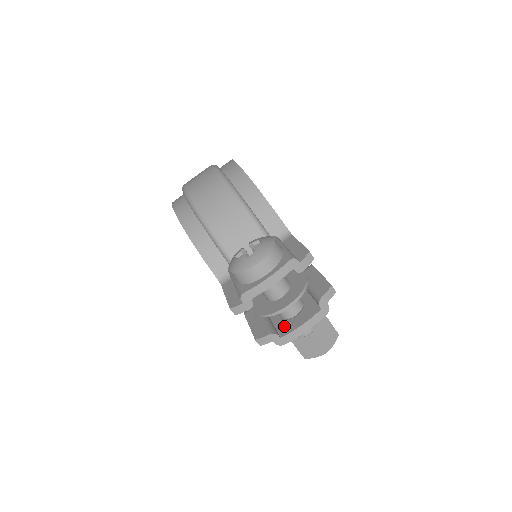
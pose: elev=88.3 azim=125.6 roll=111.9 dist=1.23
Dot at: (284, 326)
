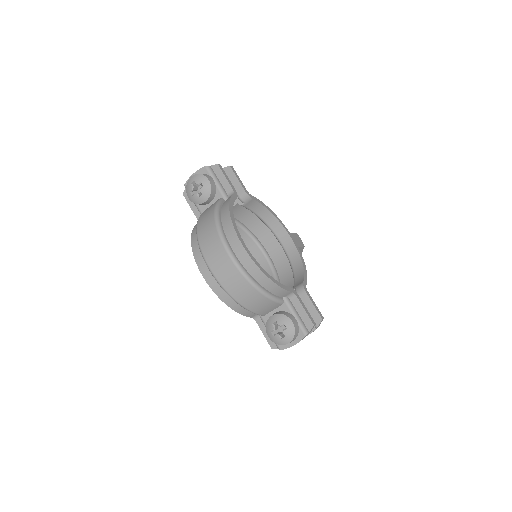
Dot at: occluded
